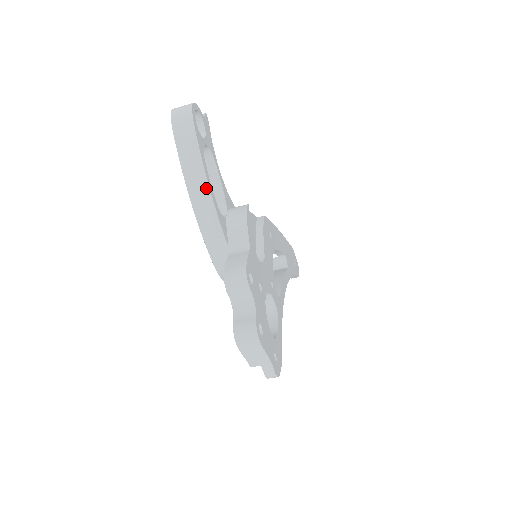
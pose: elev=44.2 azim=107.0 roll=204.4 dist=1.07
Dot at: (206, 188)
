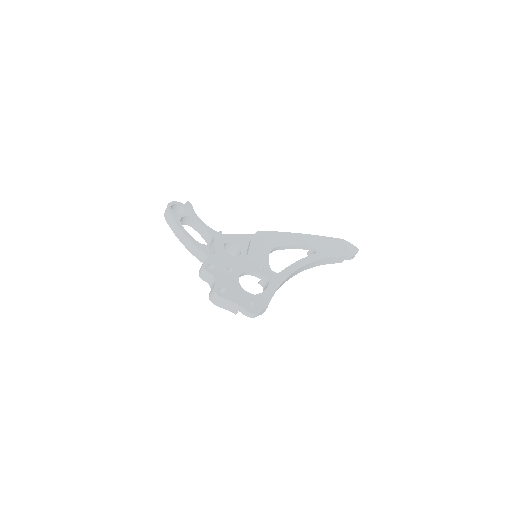
Dot at: (185, 236)
